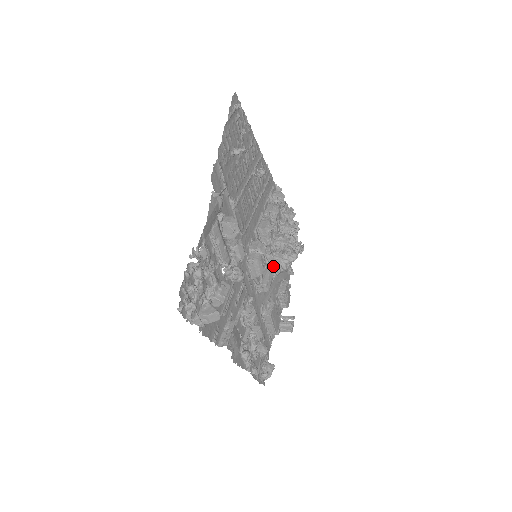
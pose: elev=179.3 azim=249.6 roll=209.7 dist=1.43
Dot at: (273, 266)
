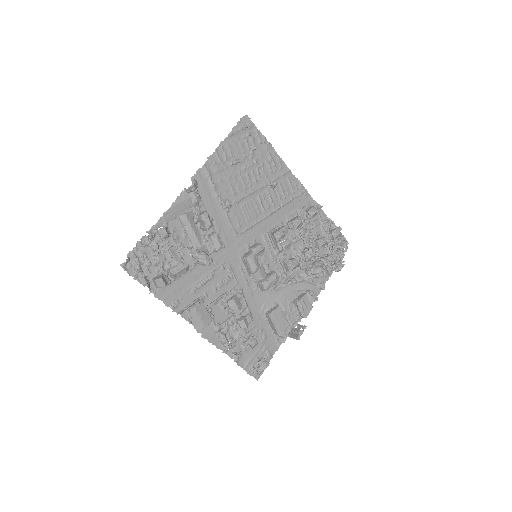
Dot at: (292, 274)
